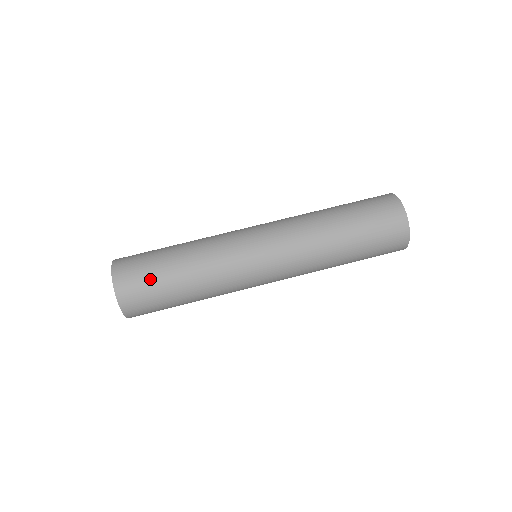
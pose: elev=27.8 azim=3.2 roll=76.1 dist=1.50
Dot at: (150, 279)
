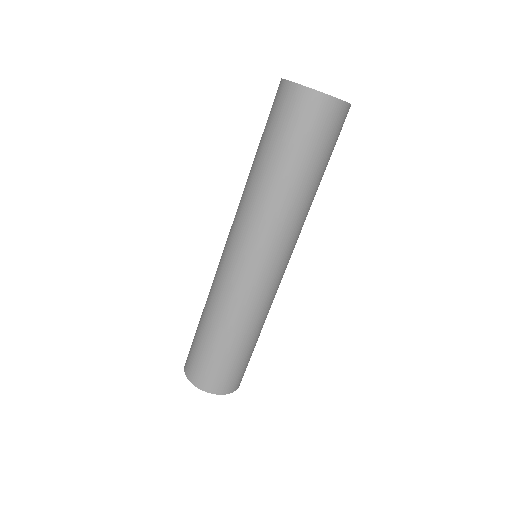
Dot at: (228, 366)
